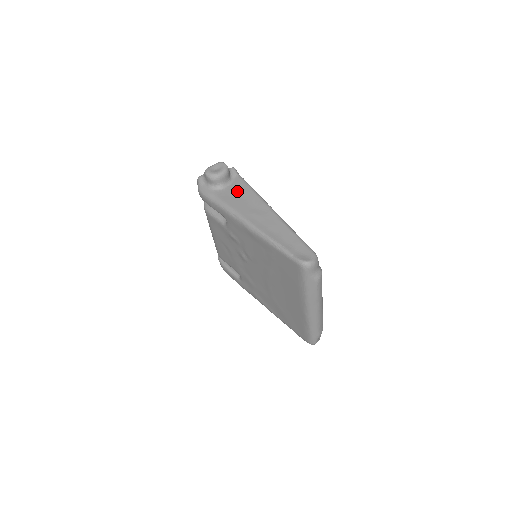
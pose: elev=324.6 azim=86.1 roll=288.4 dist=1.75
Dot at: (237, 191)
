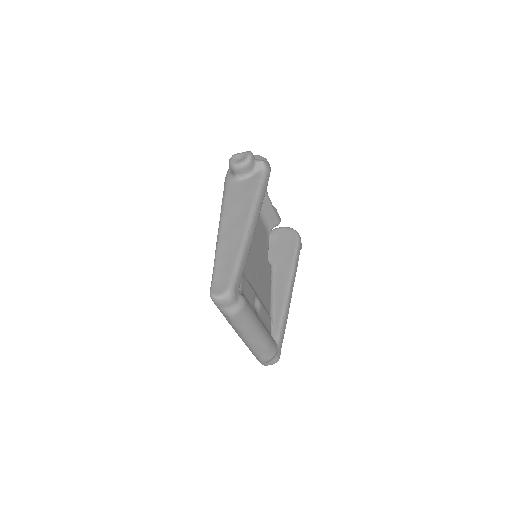
Dot at: (245, 188)
